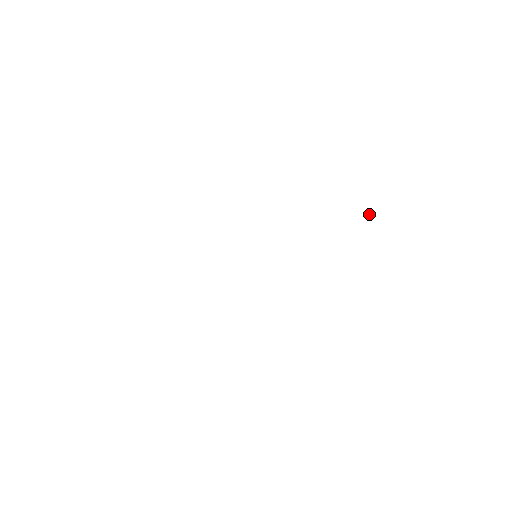
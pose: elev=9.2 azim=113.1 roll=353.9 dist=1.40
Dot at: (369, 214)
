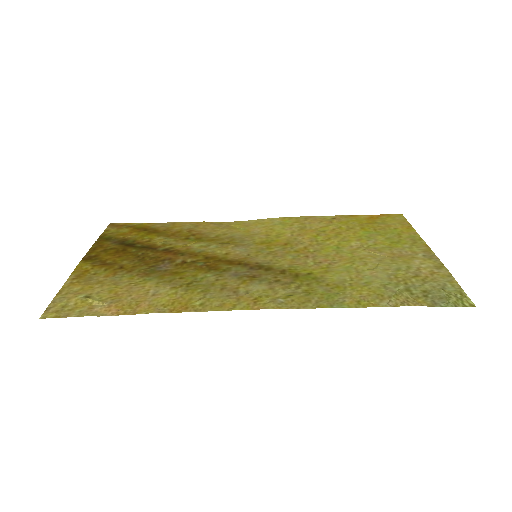
Dot at: (452, 305)
